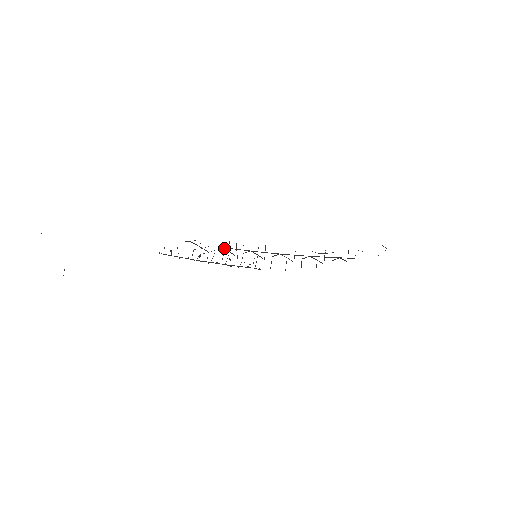
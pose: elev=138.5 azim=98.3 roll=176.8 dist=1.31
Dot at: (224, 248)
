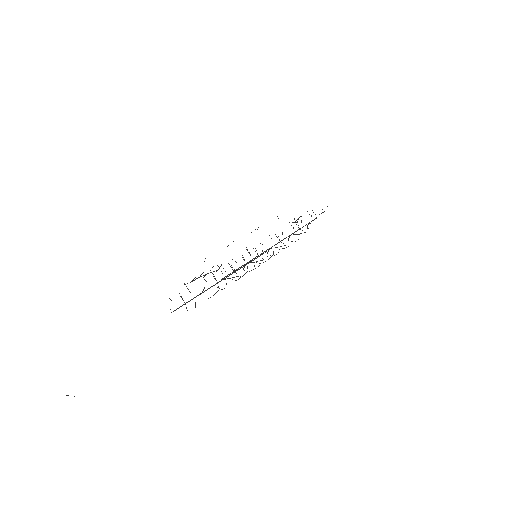
Dot at: occluded
